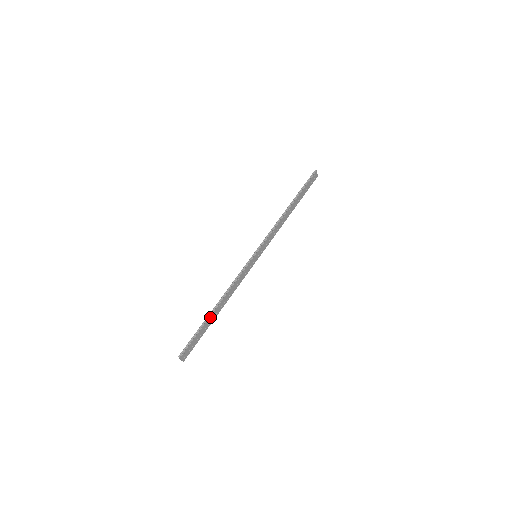
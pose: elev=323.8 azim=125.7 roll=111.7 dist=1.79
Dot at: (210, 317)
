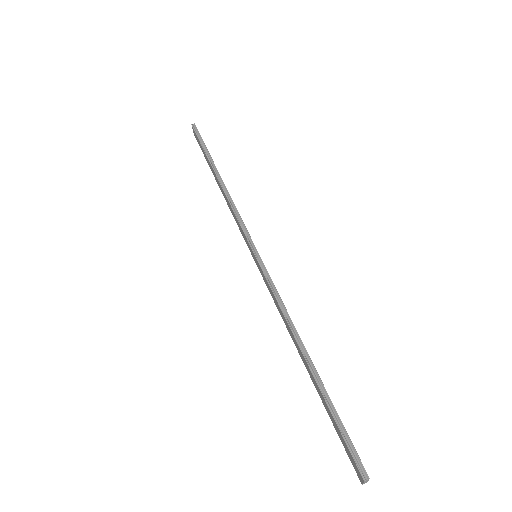
Dot at: (318, 377)
